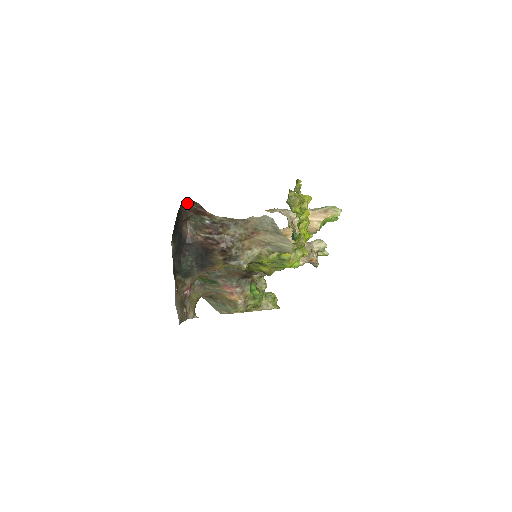
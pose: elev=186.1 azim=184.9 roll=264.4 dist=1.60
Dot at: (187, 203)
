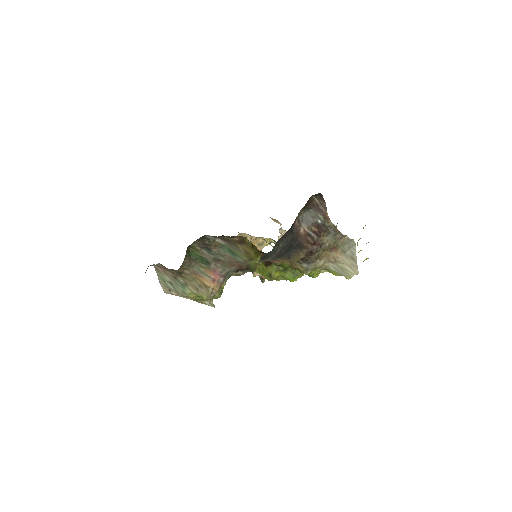
Dot at: (315, 196)
